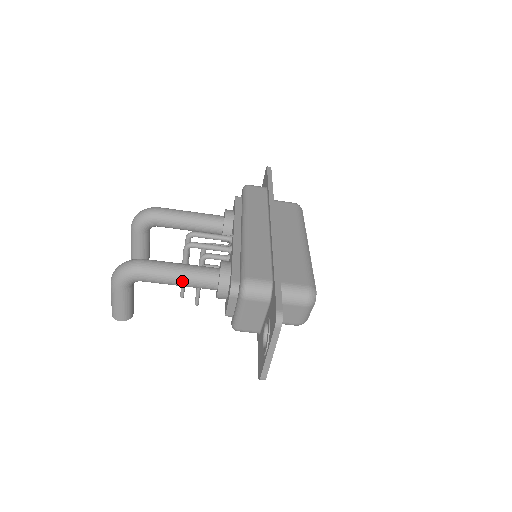
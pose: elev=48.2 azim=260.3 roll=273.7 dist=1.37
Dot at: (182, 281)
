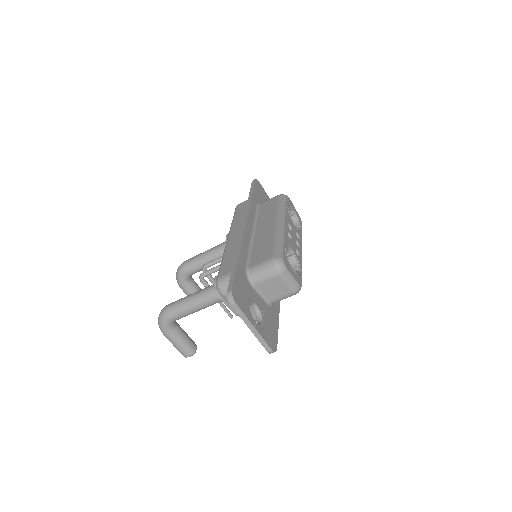
Dot at: (197, 306)
